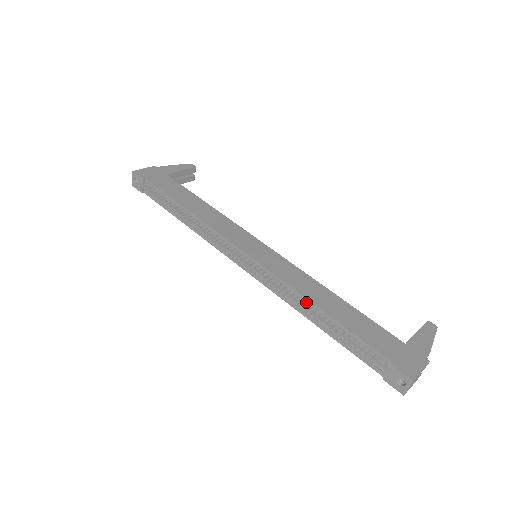
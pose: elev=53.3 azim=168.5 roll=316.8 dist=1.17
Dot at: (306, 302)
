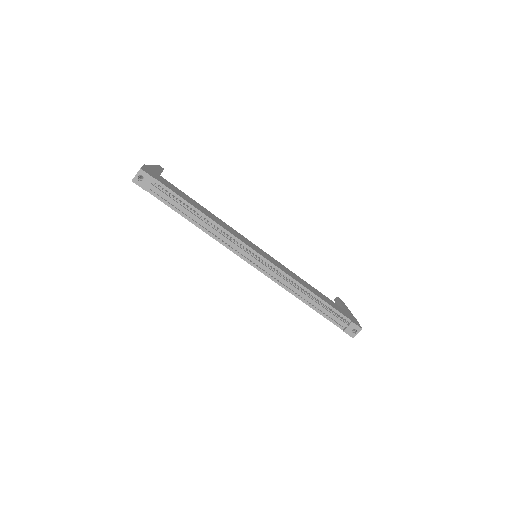
Dot at: (302, 289)
